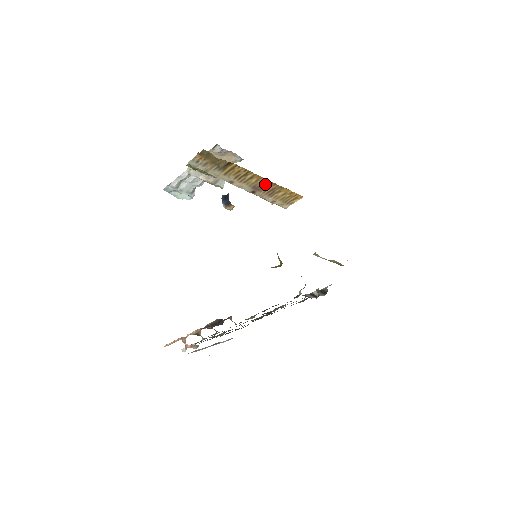
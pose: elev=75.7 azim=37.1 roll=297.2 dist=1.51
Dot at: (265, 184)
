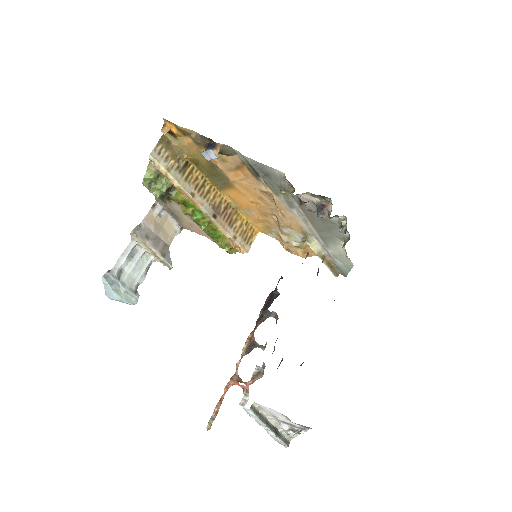
Dot at: (222, 205)
